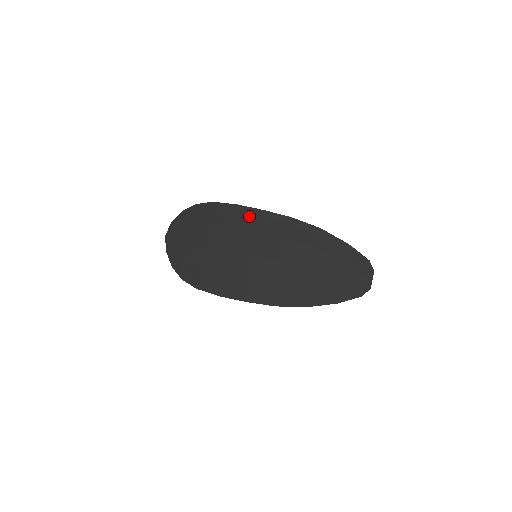
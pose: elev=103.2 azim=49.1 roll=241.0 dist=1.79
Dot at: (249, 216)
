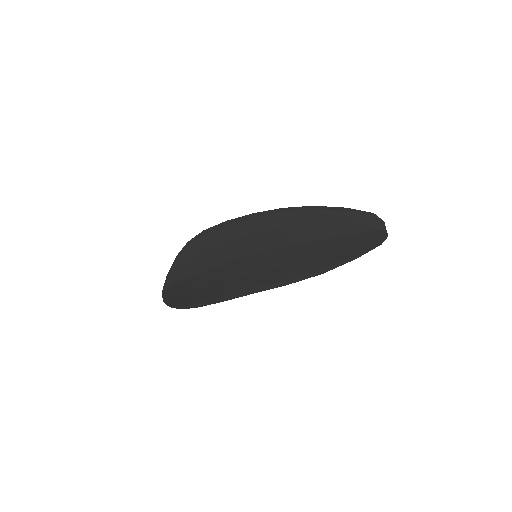
Dot at: (240, 224)
